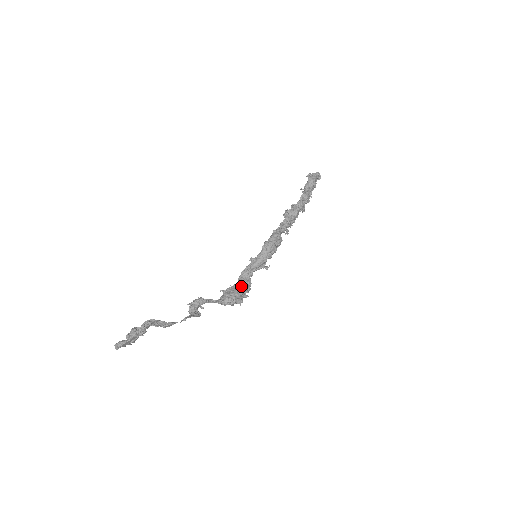
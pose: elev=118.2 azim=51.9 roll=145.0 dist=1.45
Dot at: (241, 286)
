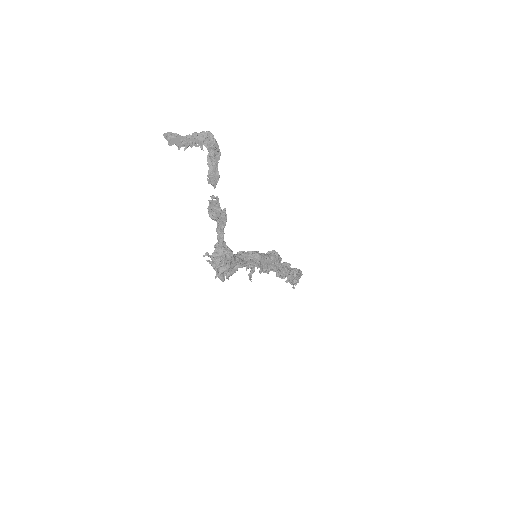
Dot at: (238, 257)
